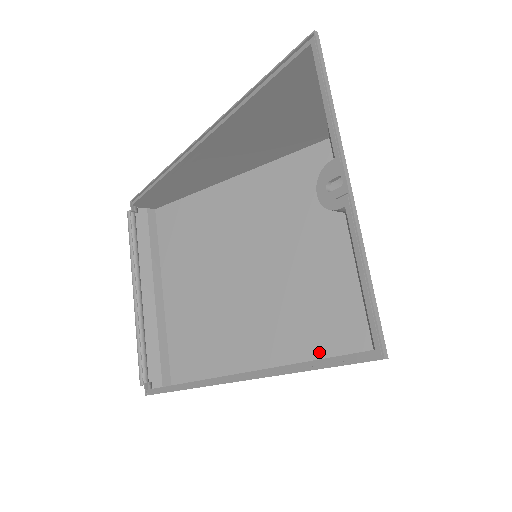
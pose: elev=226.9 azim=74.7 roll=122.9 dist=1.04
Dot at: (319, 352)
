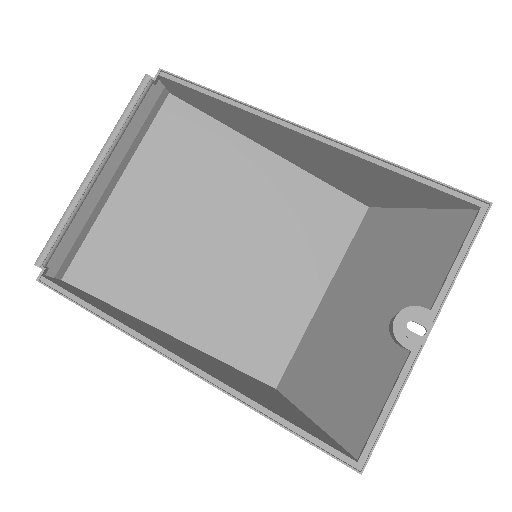
Dot at: (235, 358)
